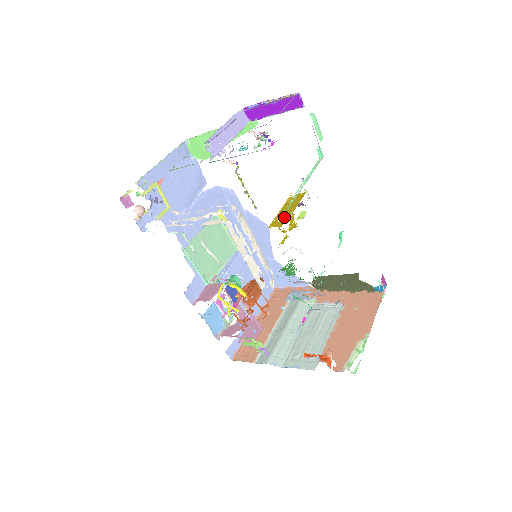
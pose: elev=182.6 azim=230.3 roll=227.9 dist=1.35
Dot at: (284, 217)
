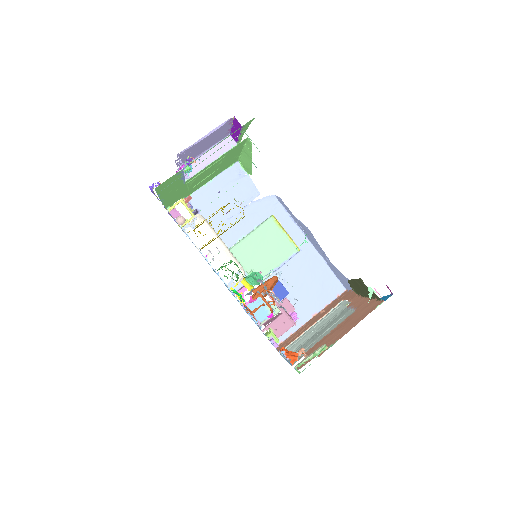
Dot at: occluded
